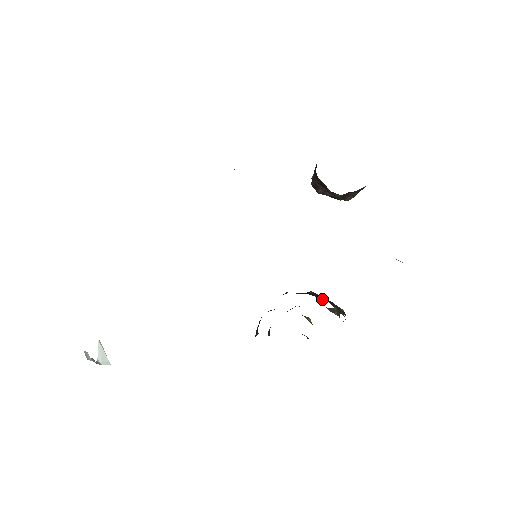
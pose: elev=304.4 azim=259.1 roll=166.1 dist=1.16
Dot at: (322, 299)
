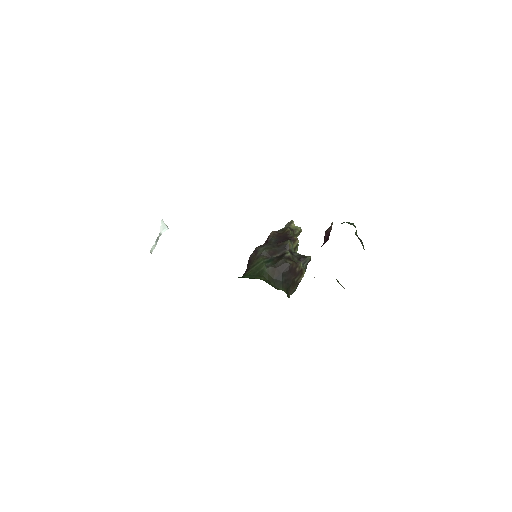
Dot at: (290, 276)
